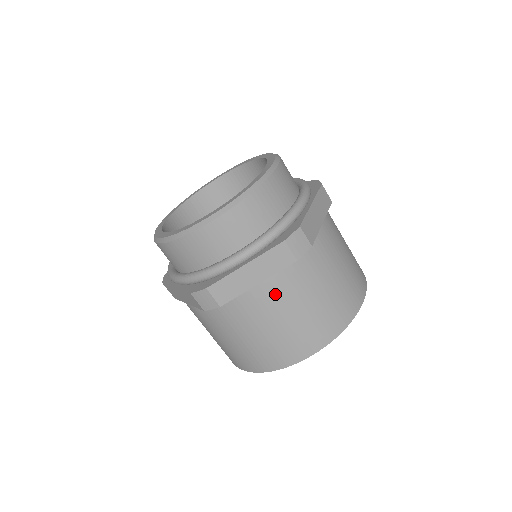
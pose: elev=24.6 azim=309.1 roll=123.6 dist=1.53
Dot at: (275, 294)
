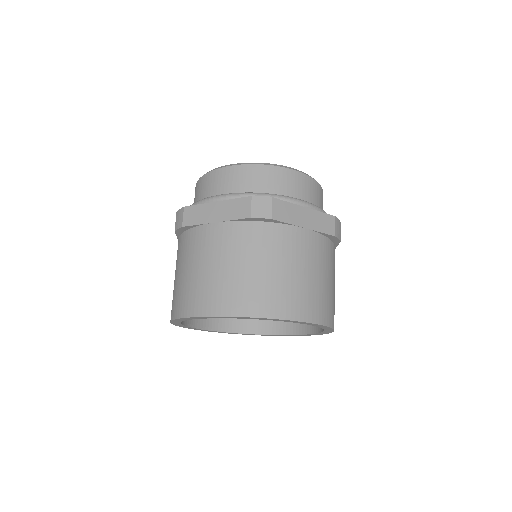
Dot at: (310, 246)
